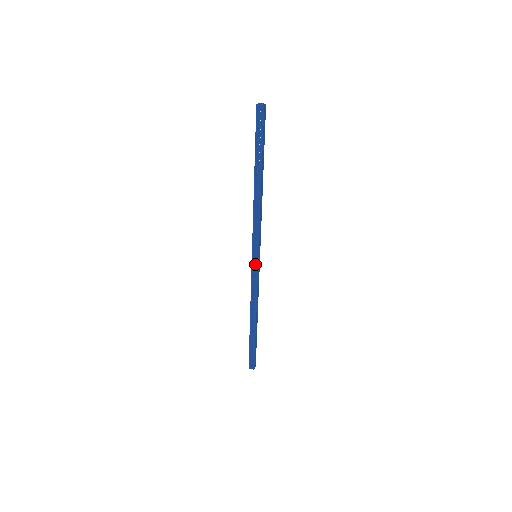
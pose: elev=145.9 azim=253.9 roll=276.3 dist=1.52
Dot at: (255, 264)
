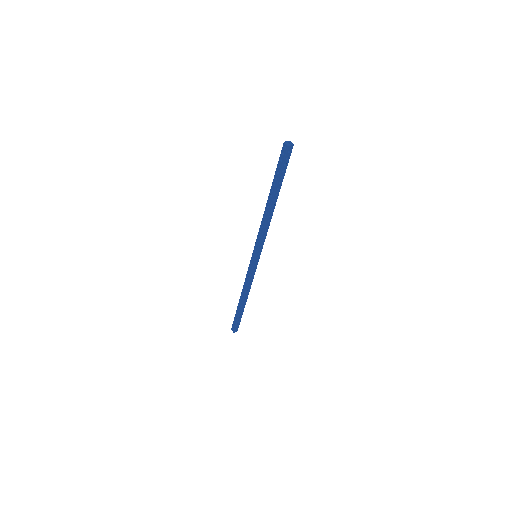
Dot at: (256, 262)
